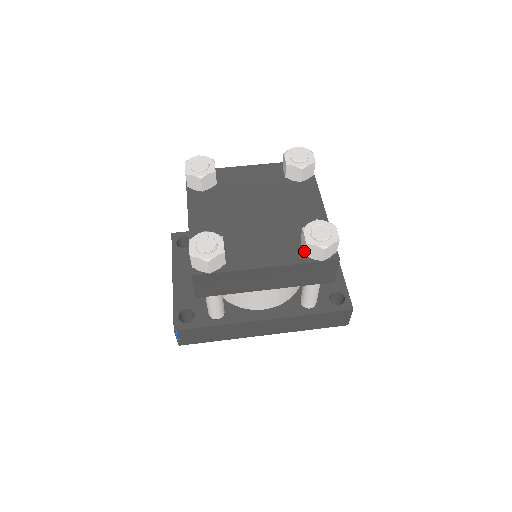
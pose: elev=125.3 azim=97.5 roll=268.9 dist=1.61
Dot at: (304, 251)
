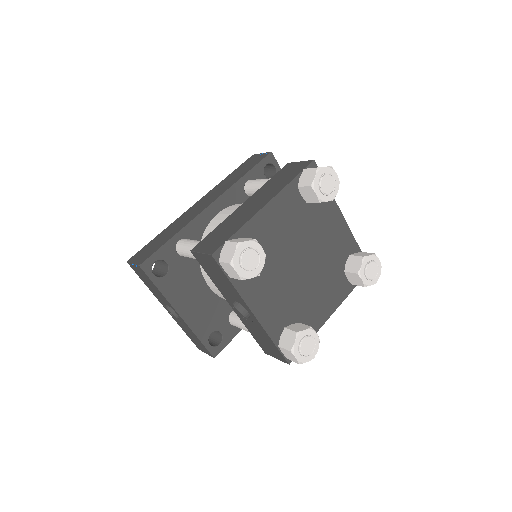
Dot at: (354, 284)
